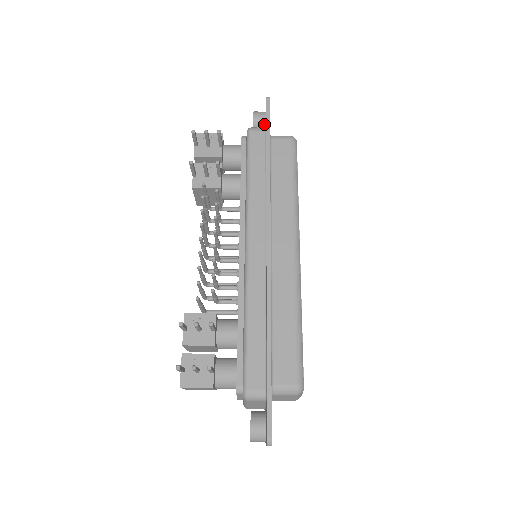
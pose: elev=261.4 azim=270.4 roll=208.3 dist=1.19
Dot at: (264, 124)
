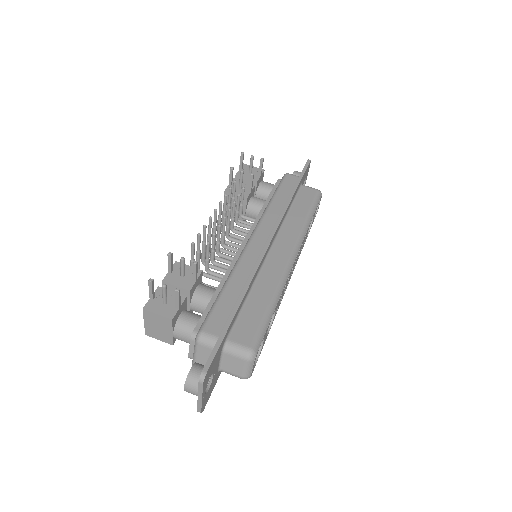
Dot at: occluded
